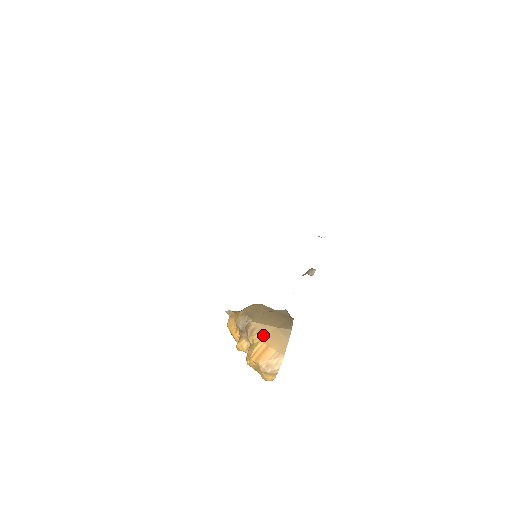
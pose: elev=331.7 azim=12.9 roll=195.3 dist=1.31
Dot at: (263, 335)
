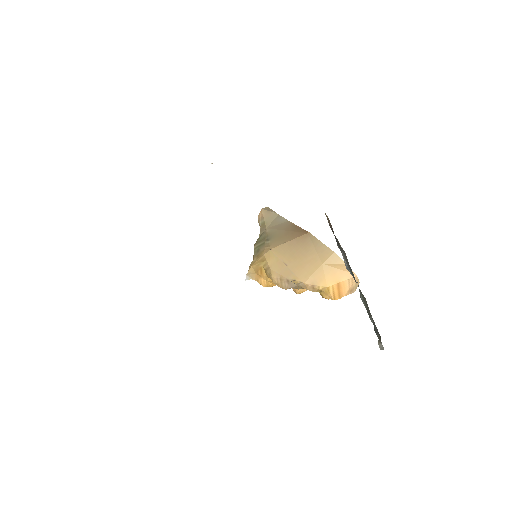
Dot at: (324, 281)
